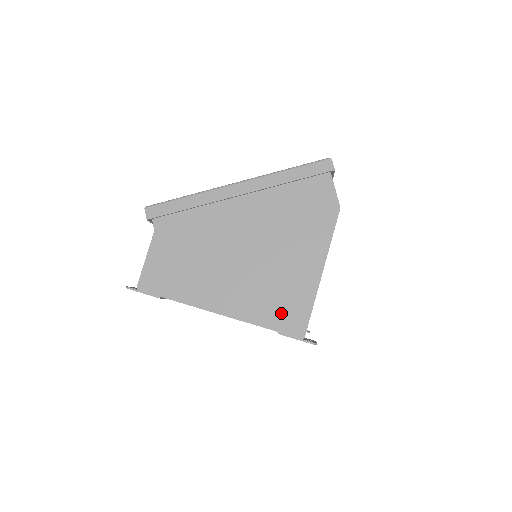
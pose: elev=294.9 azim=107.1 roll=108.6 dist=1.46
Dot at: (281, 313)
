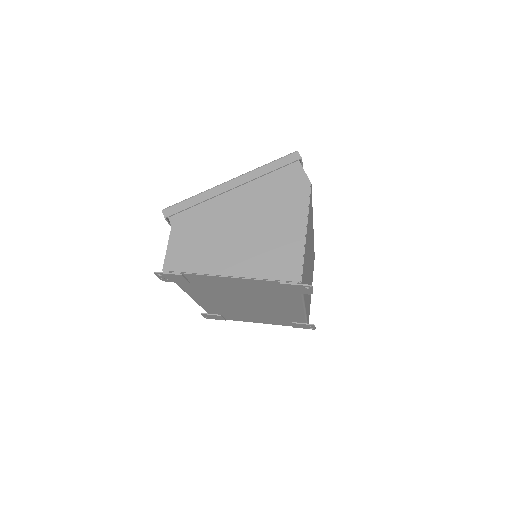
Dot at: (280, 266)
